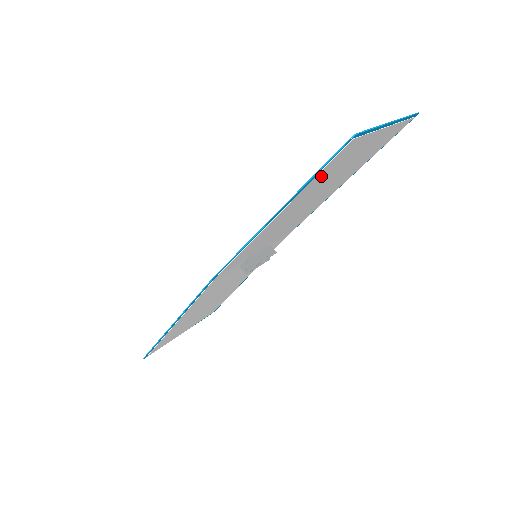
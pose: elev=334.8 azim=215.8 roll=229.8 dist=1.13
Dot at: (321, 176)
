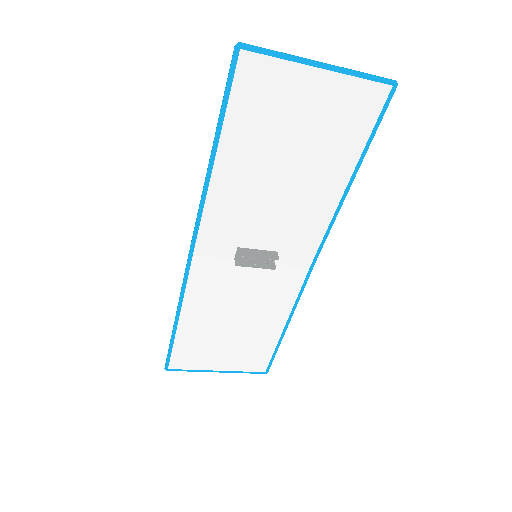
Dot at: (244, 110)
